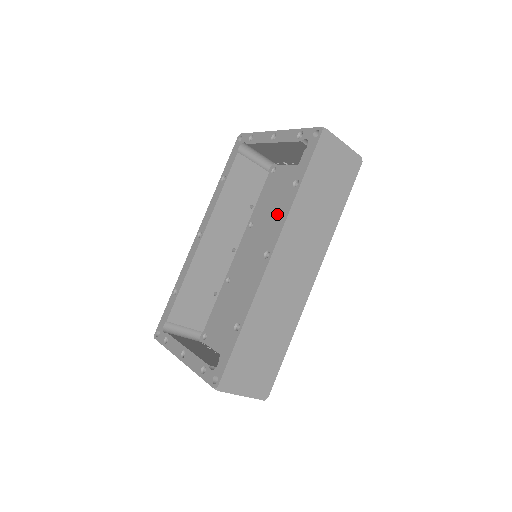
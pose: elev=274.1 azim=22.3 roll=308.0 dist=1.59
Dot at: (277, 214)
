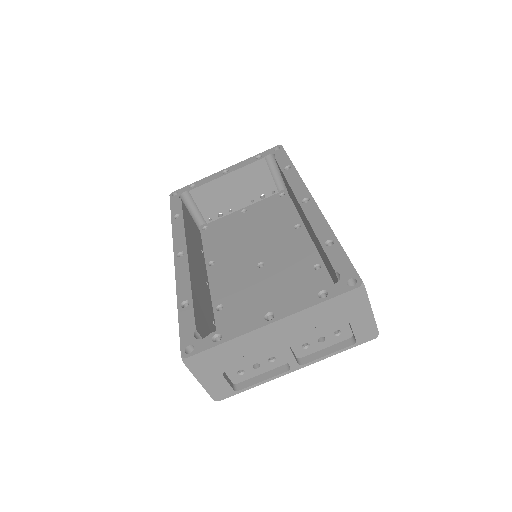
Dot at: (242, 239)
